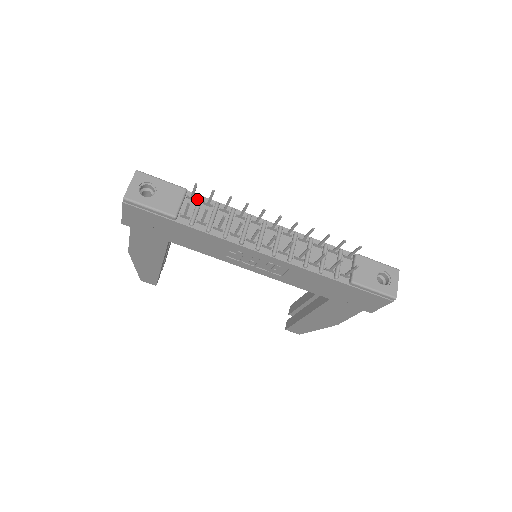
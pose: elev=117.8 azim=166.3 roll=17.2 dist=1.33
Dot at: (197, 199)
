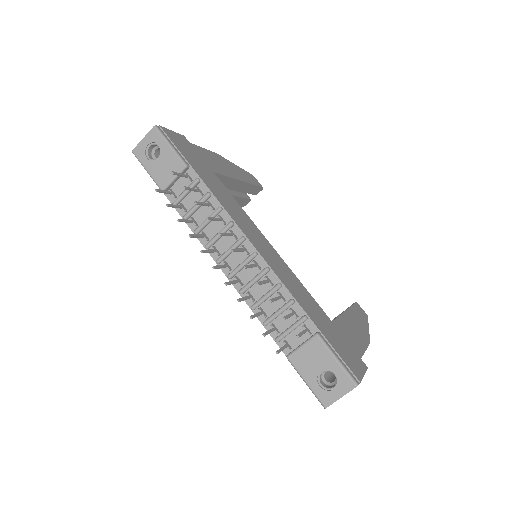
Dot at: (194, 180)
